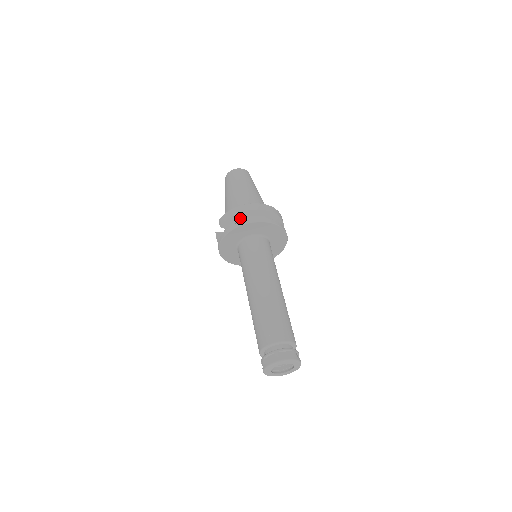
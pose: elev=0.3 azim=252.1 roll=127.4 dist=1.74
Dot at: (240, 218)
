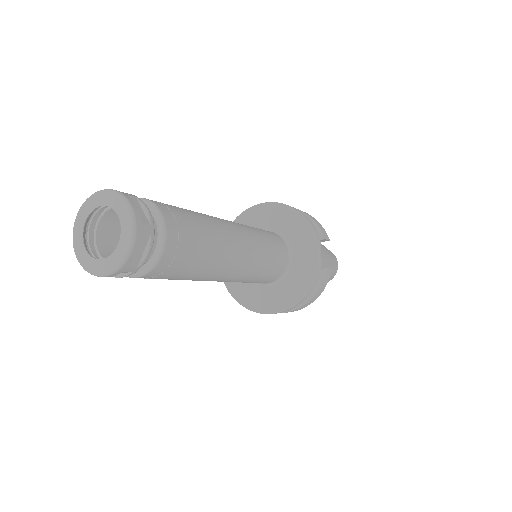
Dot at: occluded
